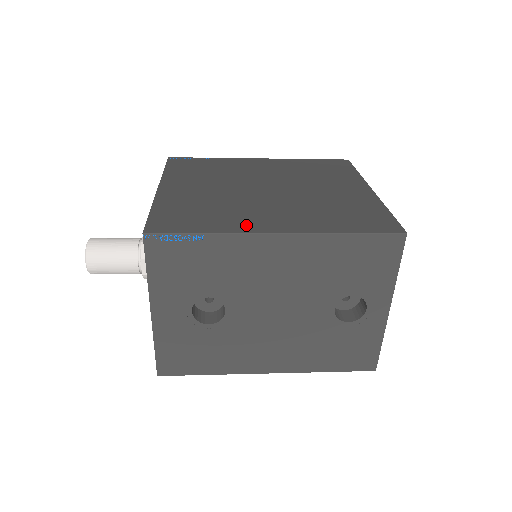
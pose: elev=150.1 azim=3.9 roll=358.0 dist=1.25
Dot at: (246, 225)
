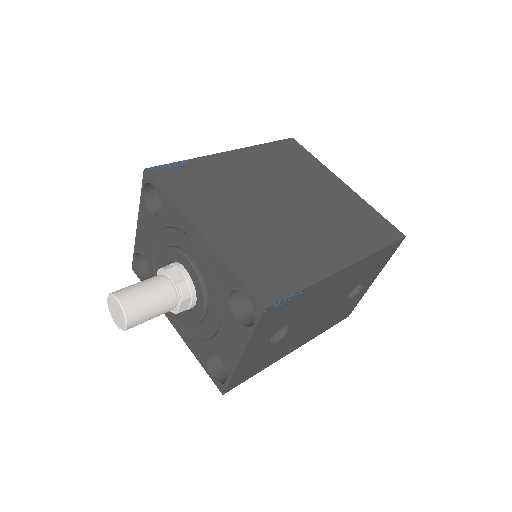
Dot at: (319, 266)
